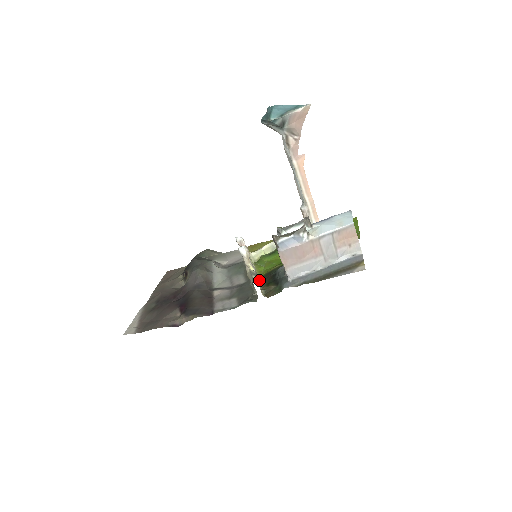
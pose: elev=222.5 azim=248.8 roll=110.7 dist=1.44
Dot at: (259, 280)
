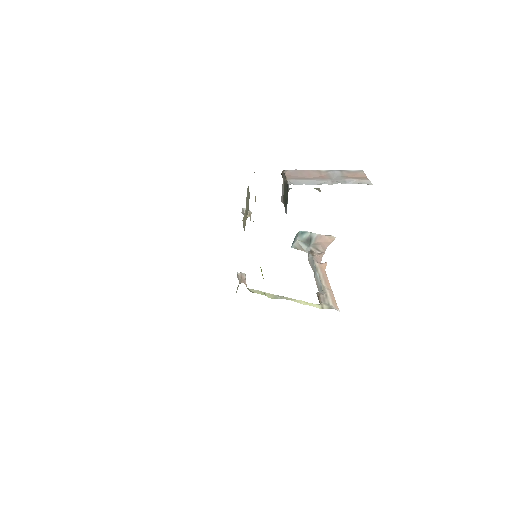
Dot at: occluded
